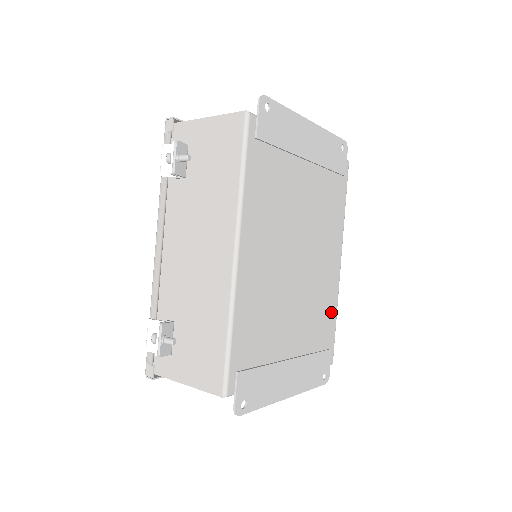
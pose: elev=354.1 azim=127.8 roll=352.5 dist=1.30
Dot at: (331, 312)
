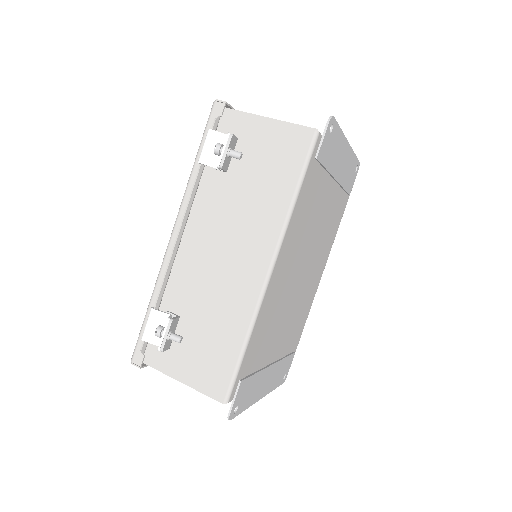
Dot at: (304, 319)
